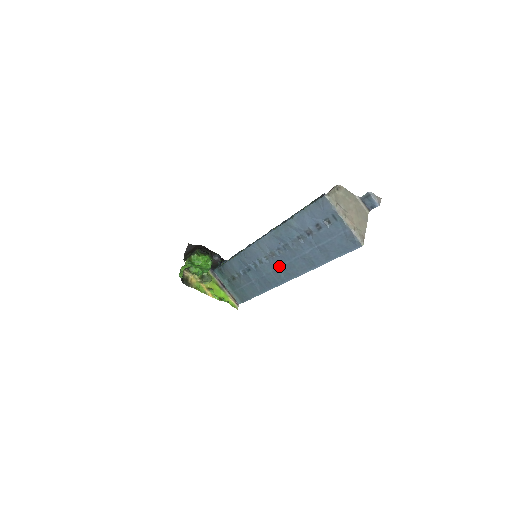
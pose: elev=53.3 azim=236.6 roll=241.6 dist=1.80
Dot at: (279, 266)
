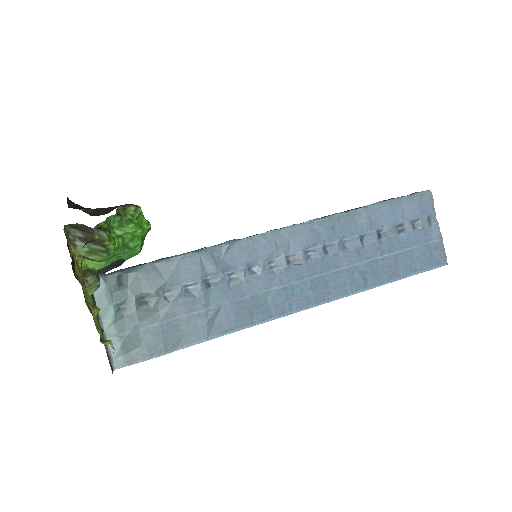
Dot at: (295, 281)
